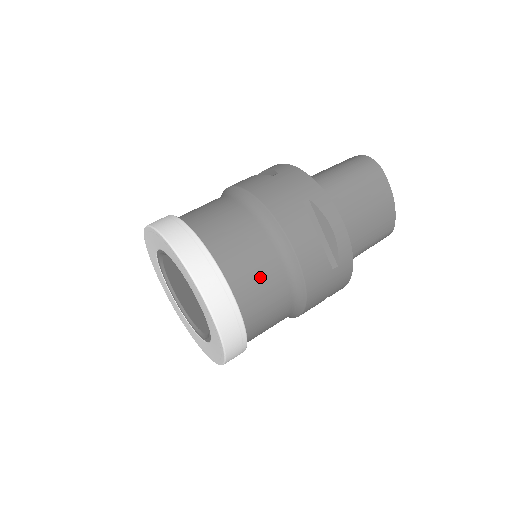
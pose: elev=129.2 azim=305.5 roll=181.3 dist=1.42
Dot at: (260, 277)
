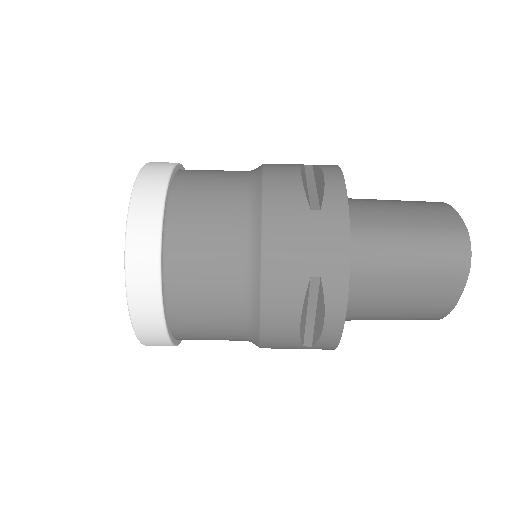
Dot at: (209, 320)
